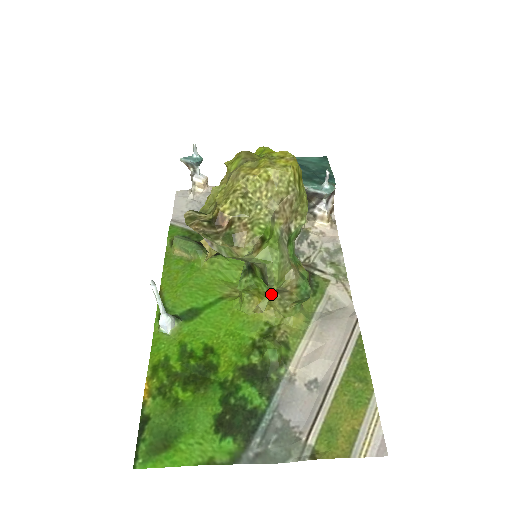
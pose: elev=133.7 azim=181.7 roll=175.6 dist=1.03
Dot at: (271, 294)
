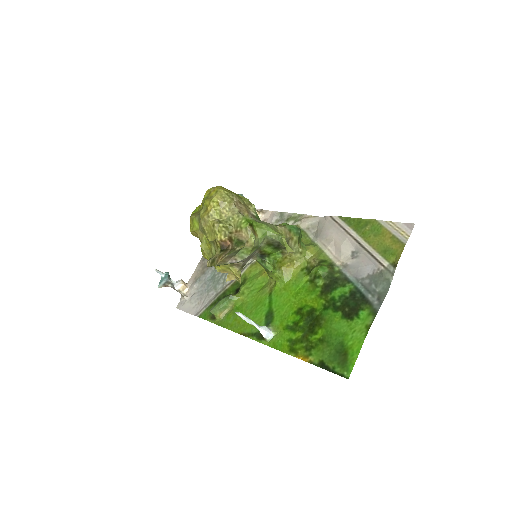
Dot at: occluded
